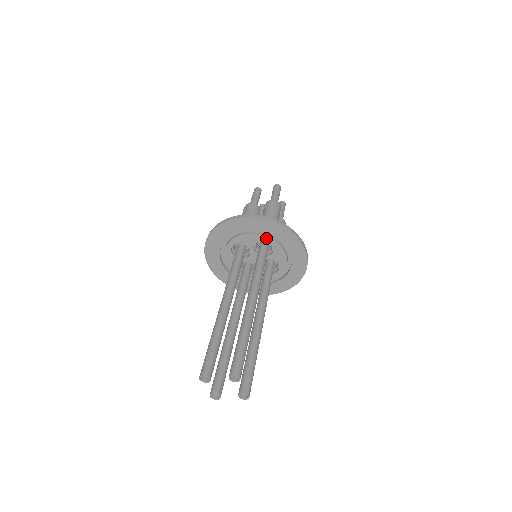
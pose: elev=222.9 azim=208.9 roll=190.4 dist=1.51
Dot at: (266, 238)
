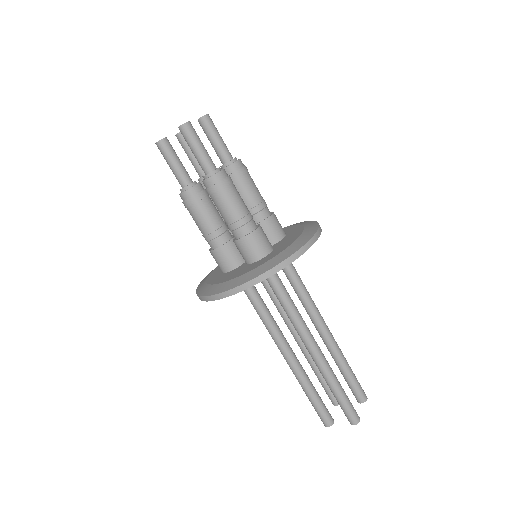
Dot at: occluded
